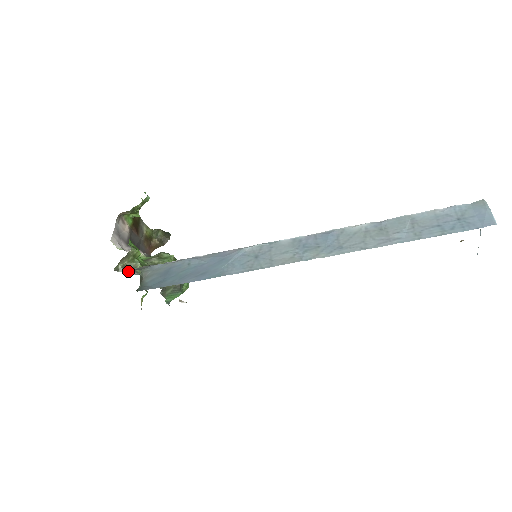
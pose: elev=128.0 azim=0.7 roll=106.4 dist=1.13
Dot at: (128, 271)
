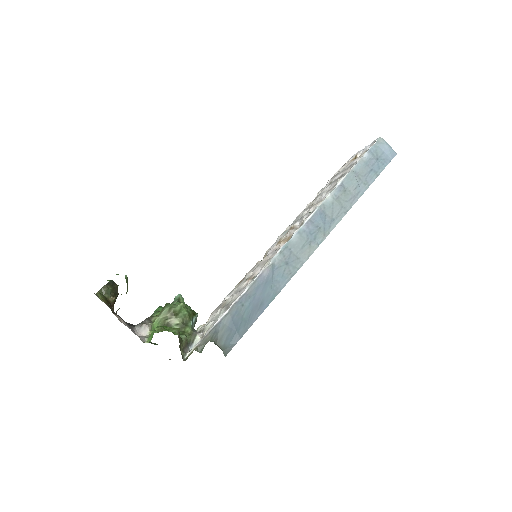
Dot at: (198, 351)
